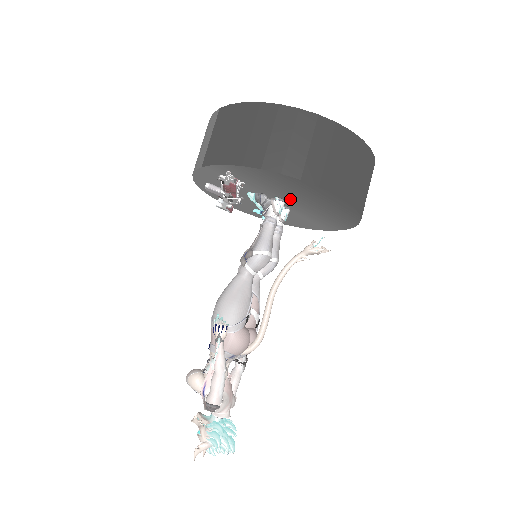
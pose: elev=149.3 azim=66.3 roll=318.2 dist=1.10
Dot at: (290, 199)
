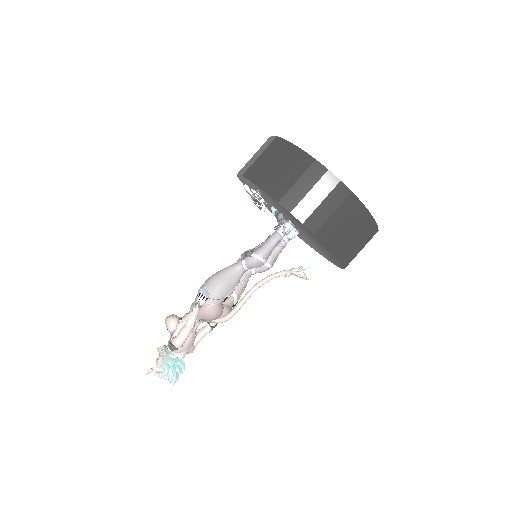
Dot at: occluded
